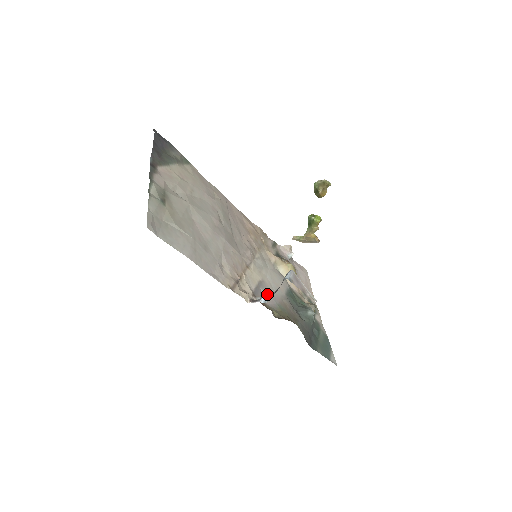
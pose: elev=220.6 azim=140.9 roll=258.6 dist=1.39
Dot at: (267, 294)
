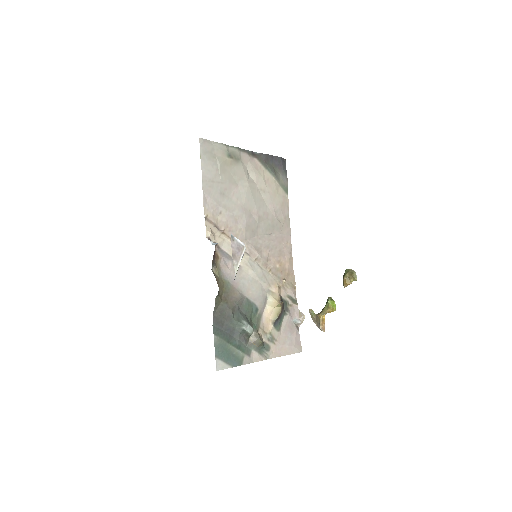
Dot at: (230, 268)
